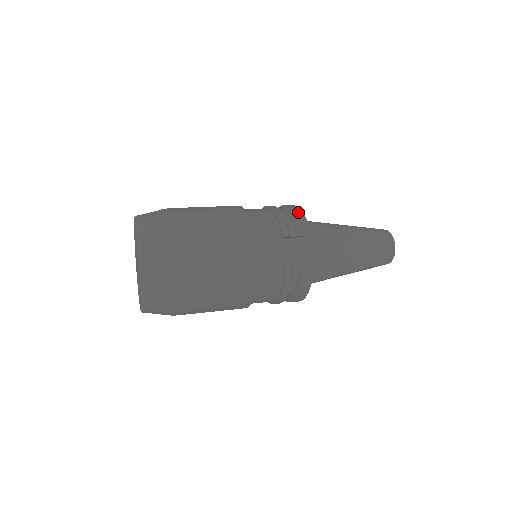
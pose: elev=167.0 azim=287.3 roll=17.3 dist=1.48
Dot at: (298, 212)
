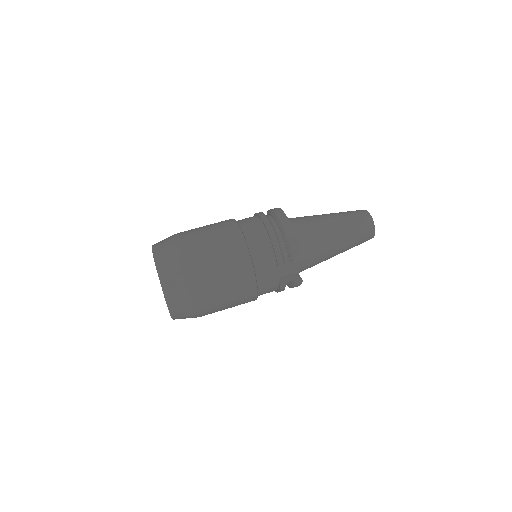
Dot at: (292, 238)
